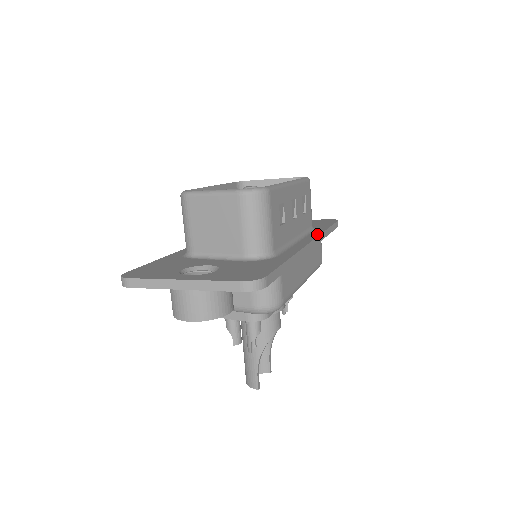
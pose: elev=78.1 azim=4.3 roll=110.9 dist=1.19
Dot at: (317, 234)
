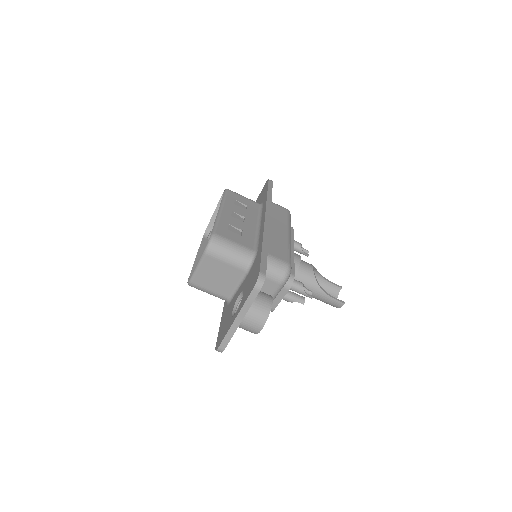
Dot at: (265, 207)
